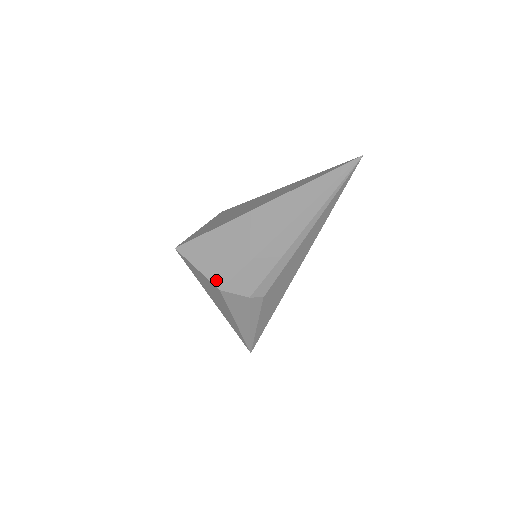
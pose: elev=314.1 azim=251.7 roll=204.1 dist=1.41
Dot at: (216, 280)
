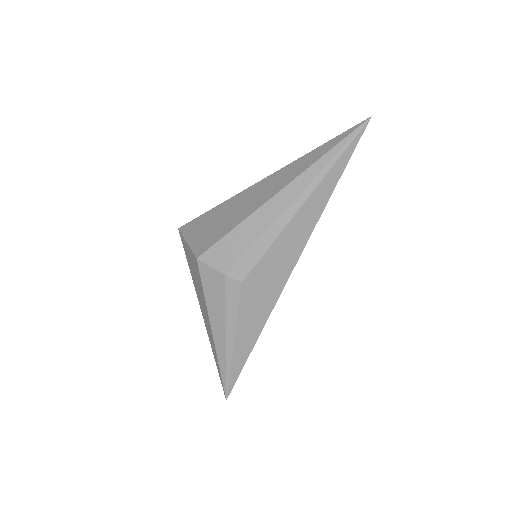
Dot at: (198, 250)
